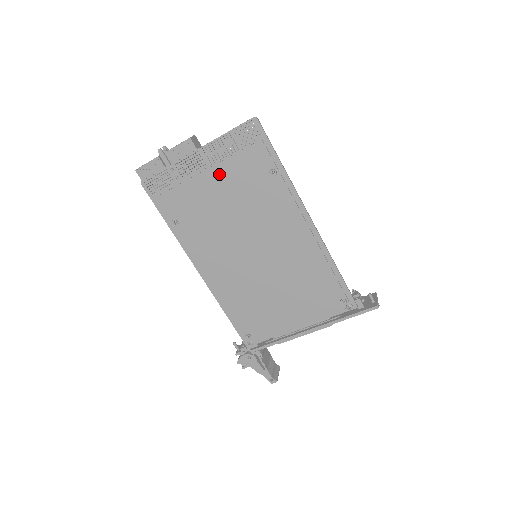
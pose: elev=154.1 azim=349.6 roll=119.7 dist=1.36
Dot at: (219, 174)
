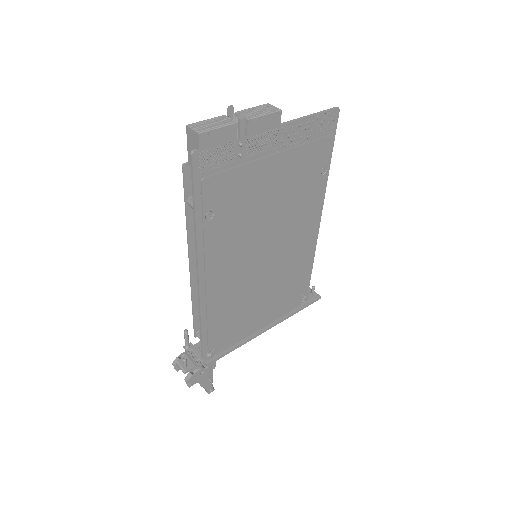
Dot at: (284, 162)
